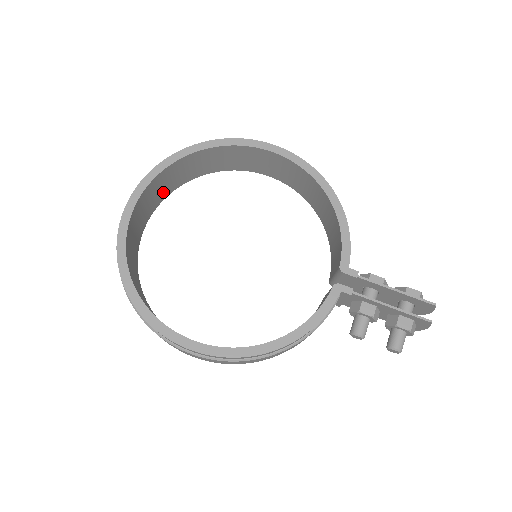
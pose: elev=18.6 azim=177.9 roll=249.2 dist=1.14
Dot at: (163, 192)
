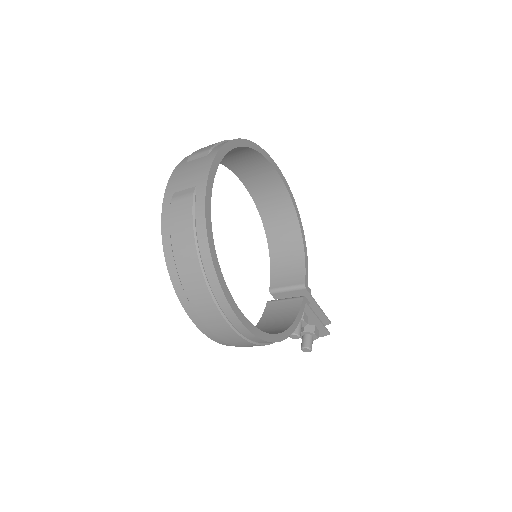
Dot at: occluded
